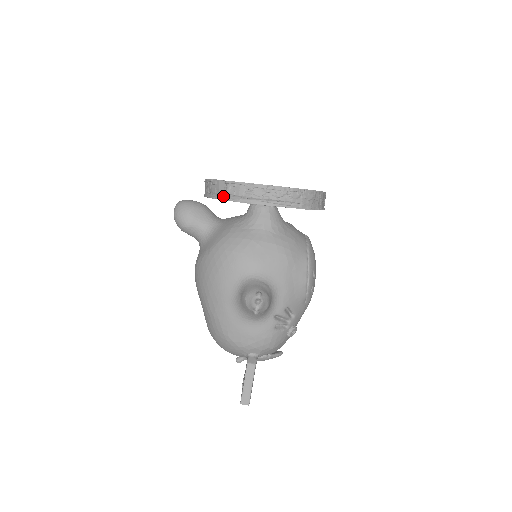
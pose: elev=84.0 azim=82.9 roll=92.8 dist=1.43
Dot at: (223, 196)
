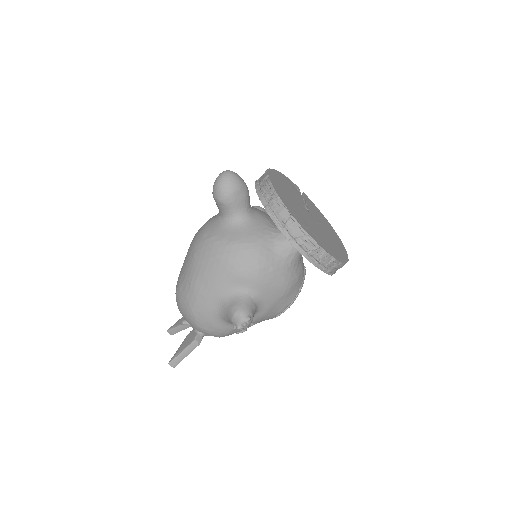
Dot at: (278, 222)
